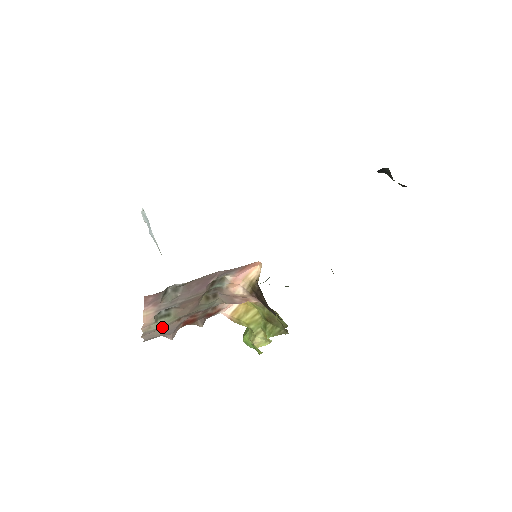
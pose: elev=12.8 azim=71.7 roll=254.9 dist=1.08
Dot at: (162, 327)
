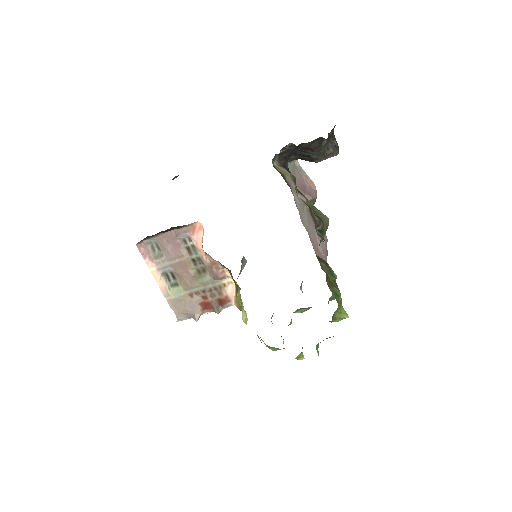
Dot at: (179, 298)
